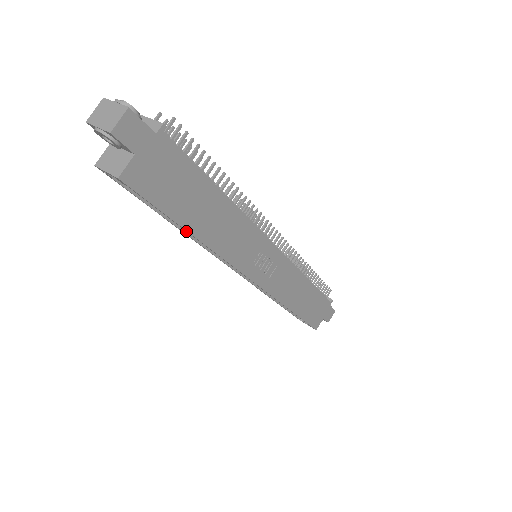
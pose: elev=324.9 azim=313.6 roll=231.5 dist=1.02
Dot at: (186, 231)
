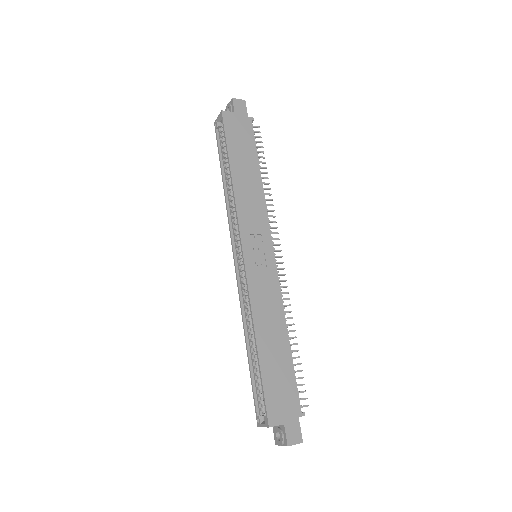
Dot at: (226, 192)
